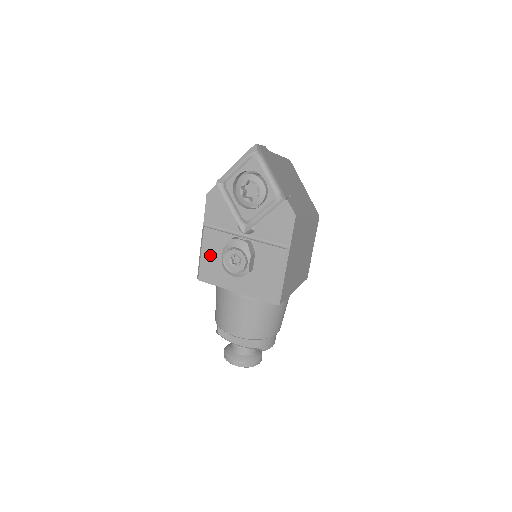
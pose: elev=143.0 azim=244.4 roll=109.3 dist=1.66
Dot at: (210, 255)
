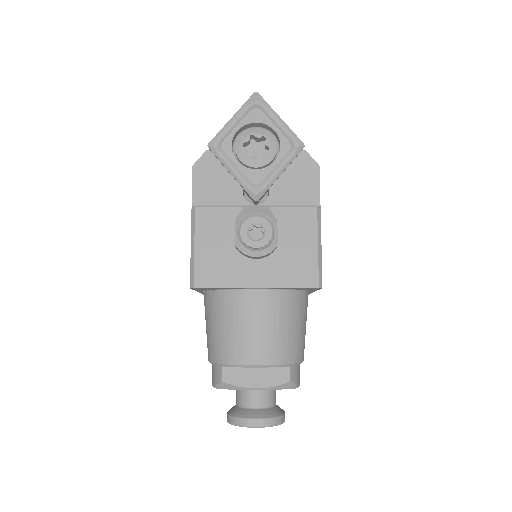
Dot at: (209, 245)
